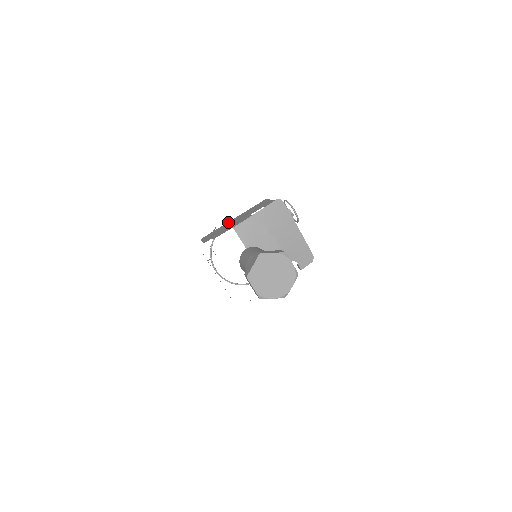
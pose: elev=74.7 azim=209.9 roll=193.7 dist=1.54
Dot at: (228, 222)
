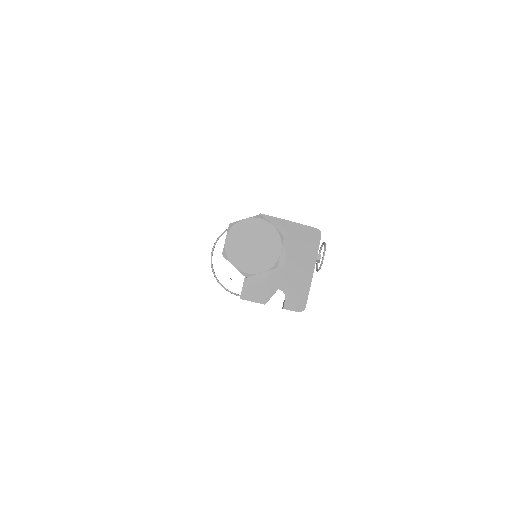
Dot at: occluded
